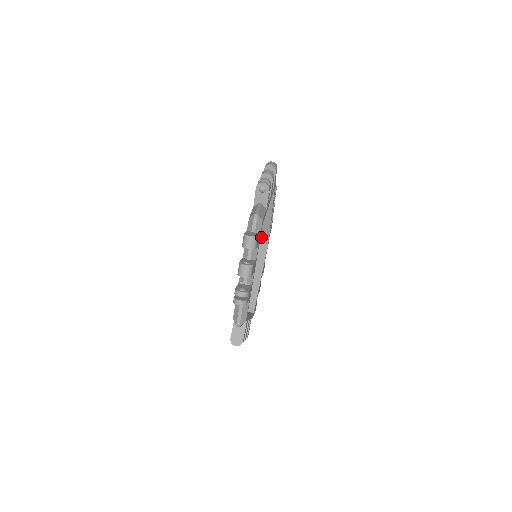
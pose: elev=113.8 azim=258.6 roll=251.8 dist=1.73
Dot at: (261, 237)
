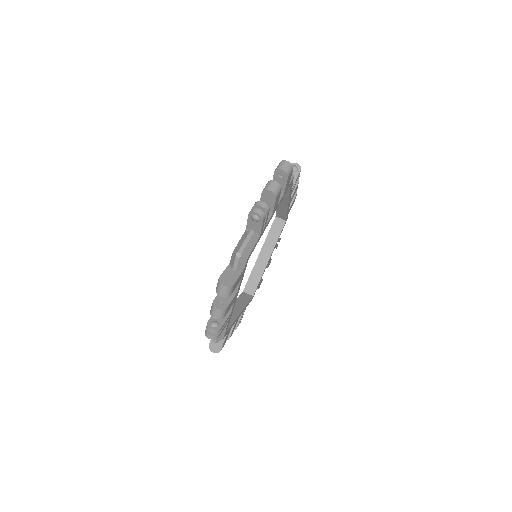
Dot at: (249, 284)
